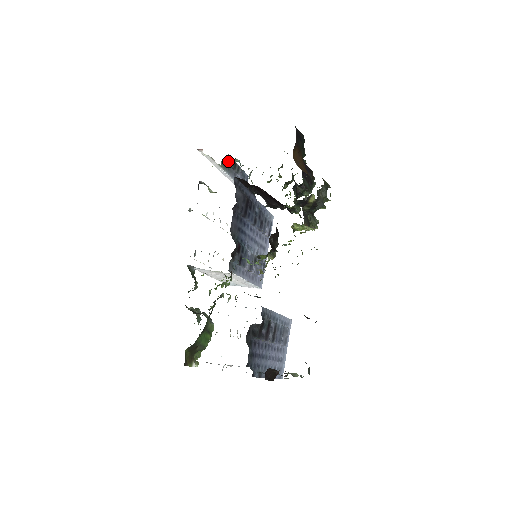
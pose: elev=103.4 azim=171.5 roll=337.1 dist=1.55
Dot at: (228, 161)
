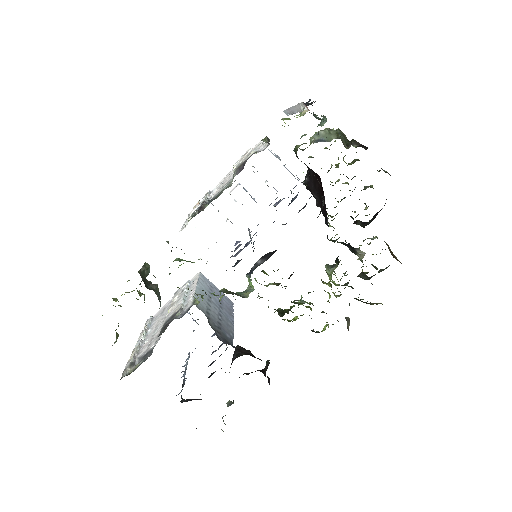
Dot at: (315, 114)
